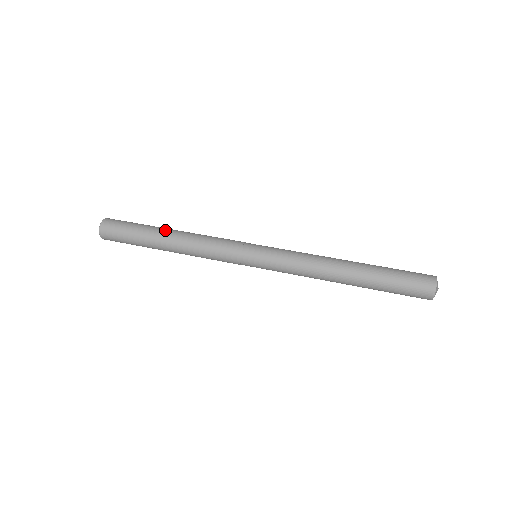
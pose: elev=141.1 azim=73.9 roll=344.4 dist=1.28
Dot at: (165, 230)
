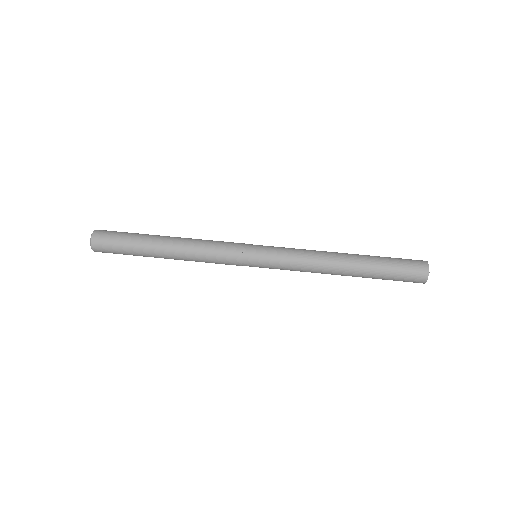
Dot at: (159, 247)
